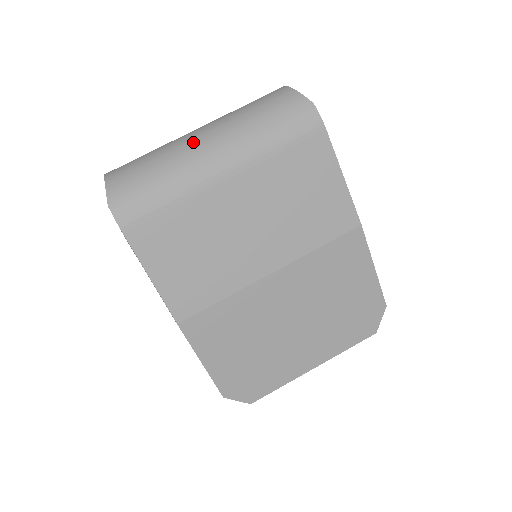
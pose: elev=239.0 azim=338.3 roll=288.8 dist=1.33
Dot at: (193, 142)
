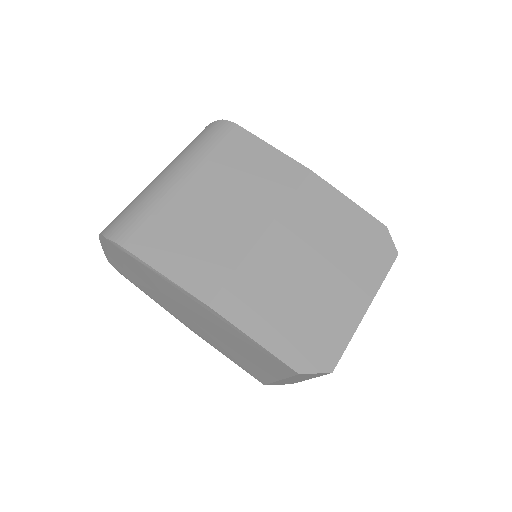
Dot at: (153, 180)
